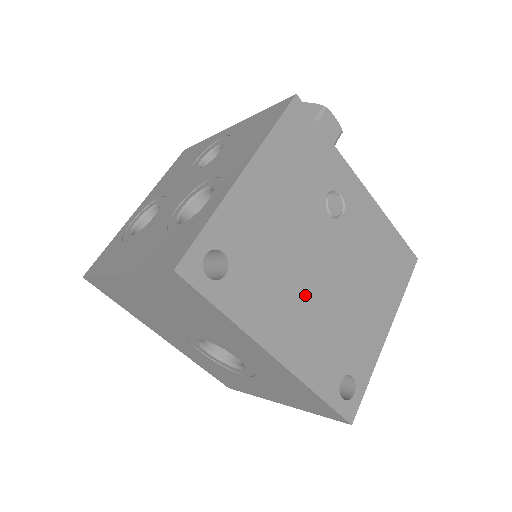
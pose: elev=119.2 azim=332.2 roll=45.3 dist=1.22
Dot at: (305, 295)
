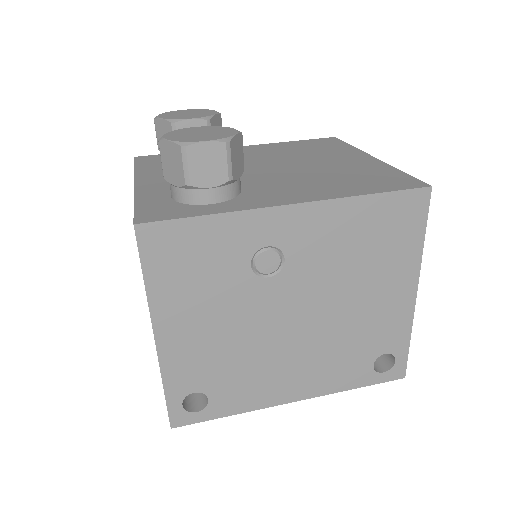
Dot at: (290, 351)
